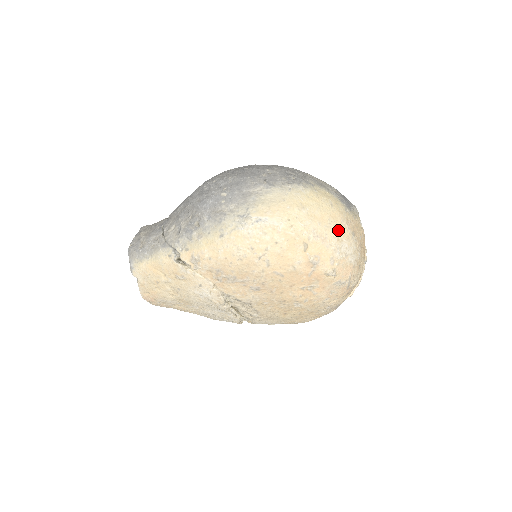
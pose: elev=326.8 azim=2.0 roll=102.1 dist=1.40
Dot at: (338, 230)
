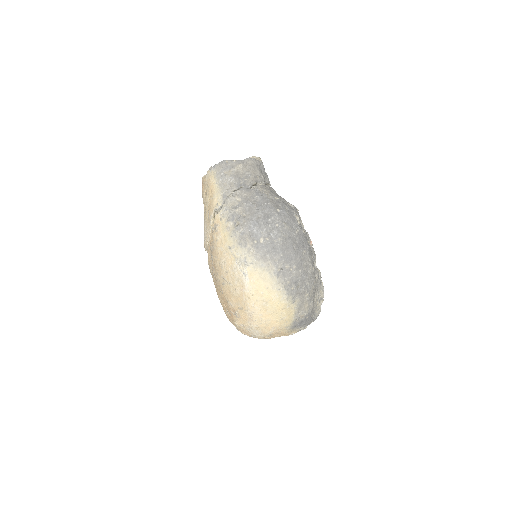
Dot at: (264, 327)
